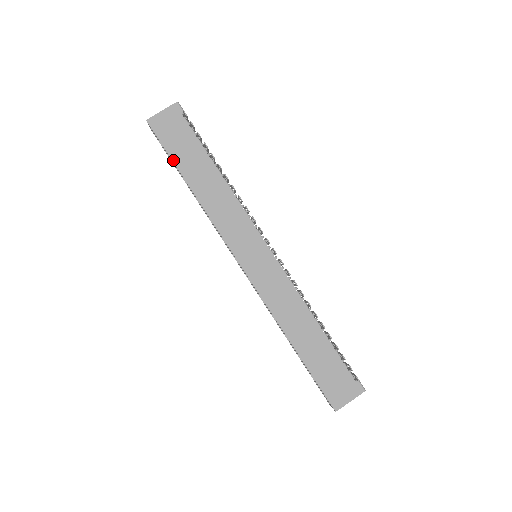
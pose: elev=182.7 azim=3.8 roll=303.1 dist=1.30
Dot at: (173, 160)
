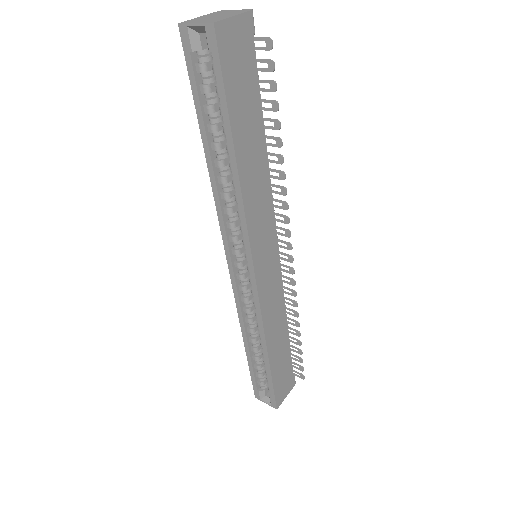
Dot at: (229, 111)
